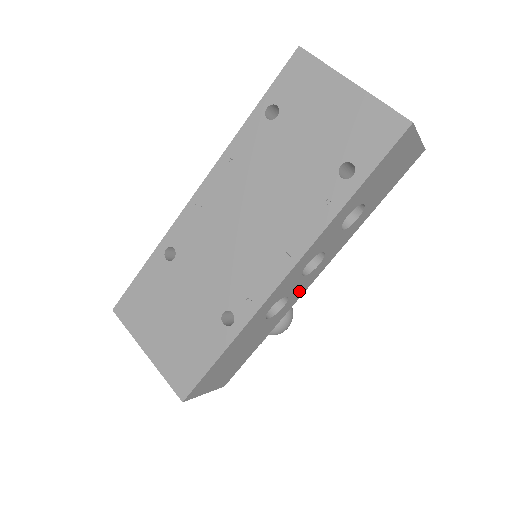
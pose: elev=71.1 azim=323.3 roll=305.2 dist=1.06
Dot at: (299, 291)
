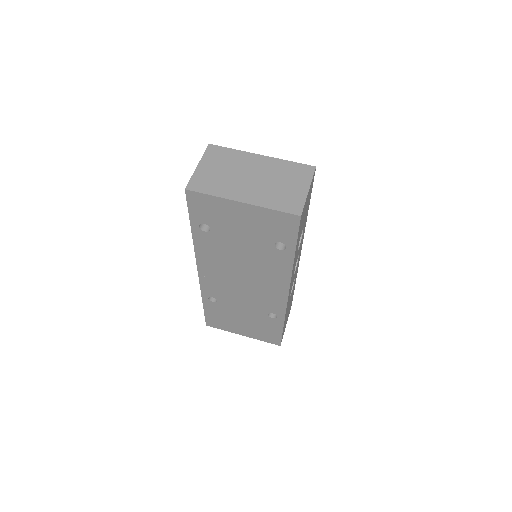
Dot at: (297, 266)
